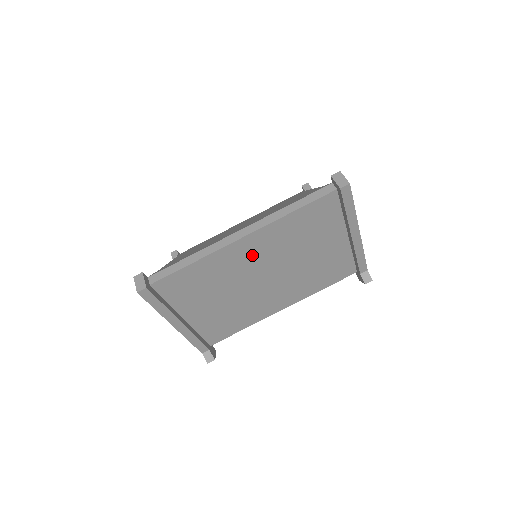
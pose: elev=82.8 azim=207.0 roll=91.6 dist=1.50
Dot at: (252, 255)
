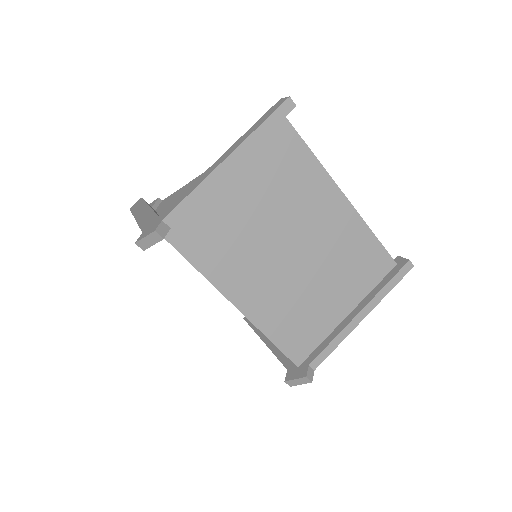
Dot at: (323, 218)
